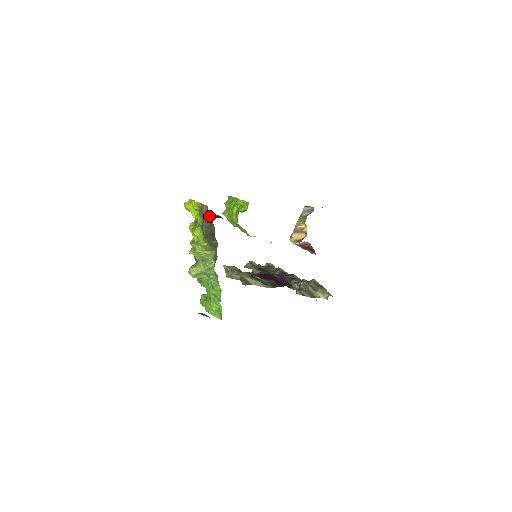
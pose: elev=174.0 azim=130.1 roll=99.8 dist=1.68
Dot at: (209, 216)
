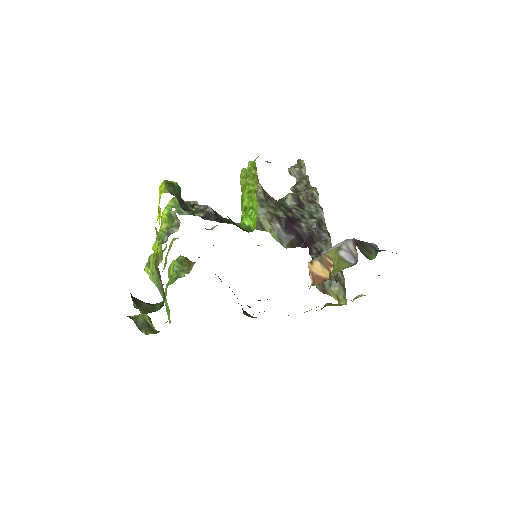
Dot at: occluded
